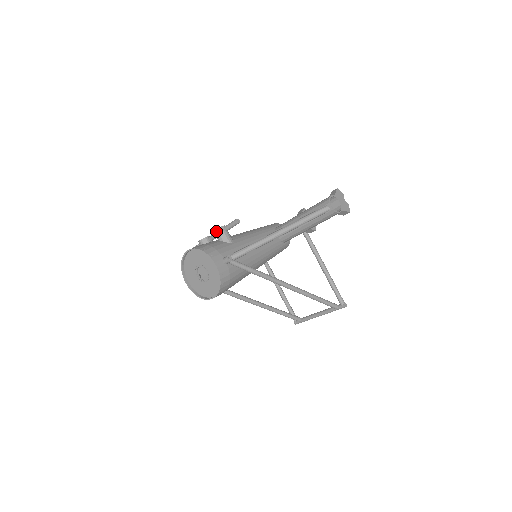
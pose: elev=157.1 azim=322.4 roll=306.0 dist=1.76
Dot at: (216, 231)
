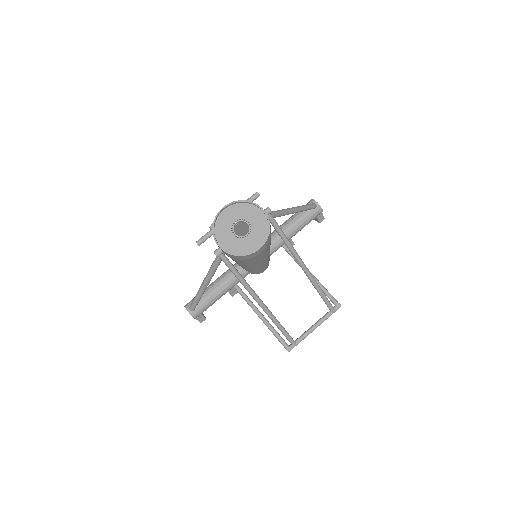
Dot at: occluded
